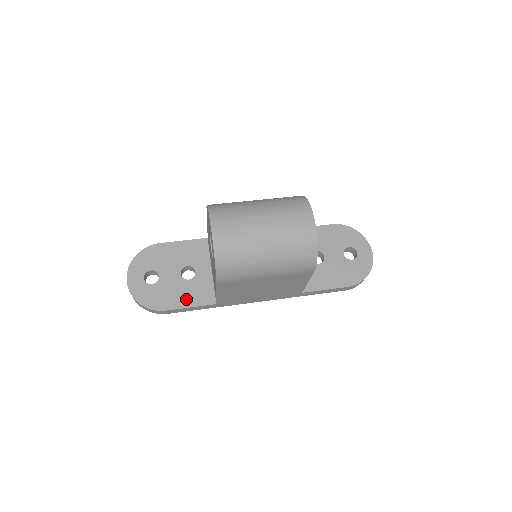
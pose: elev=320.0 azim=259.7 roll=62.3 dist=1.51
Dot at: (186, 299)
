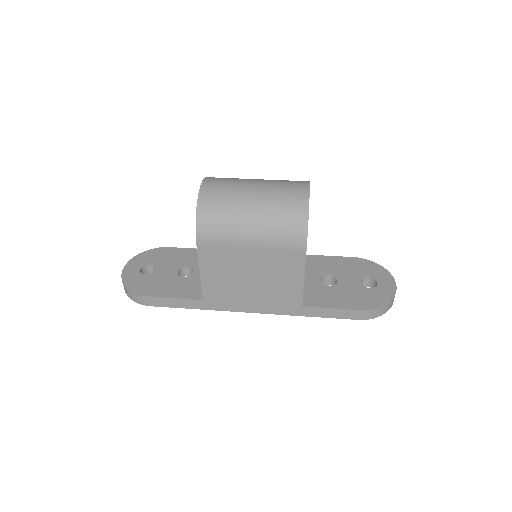
Dot at: (173, 291)
